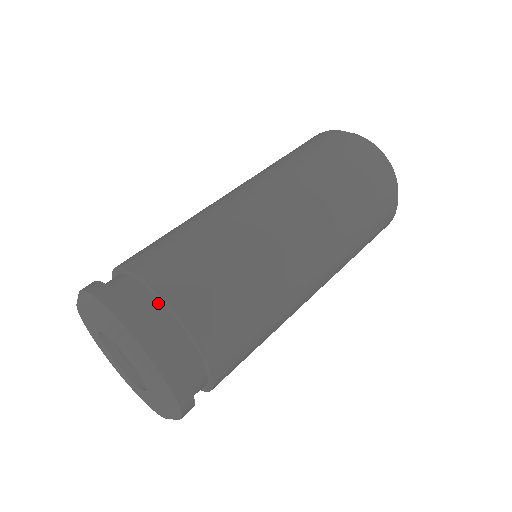
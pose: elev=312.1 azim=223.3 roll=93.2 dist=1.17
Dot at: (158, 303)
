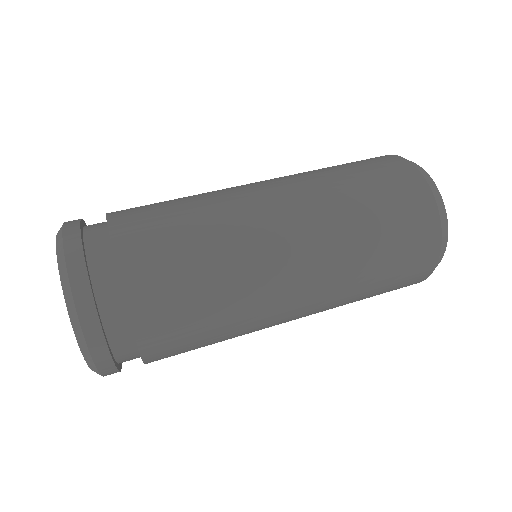
Dot at: (112, 263)
